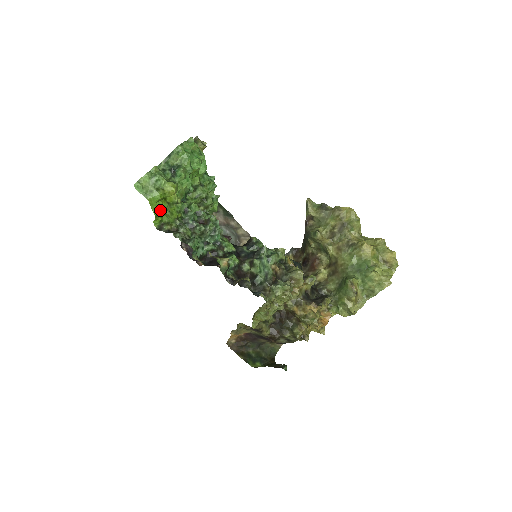
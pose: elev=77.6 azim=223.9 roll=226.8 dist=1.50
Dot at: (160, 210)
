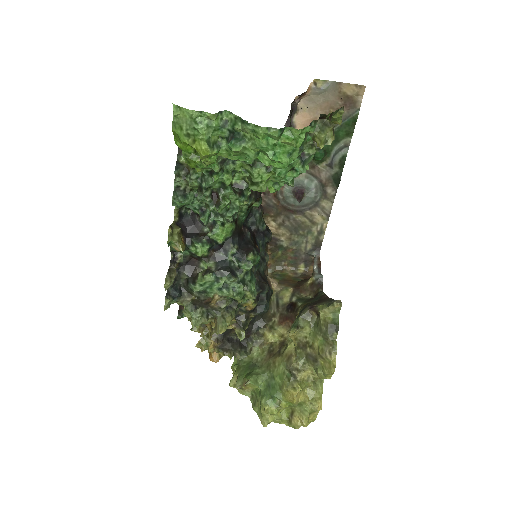
Dot at: (182, 147)
